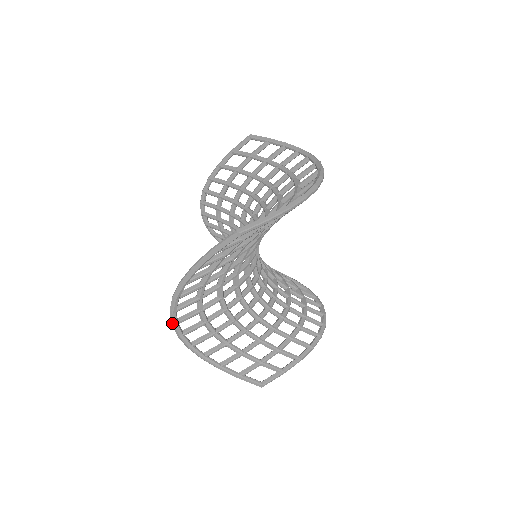
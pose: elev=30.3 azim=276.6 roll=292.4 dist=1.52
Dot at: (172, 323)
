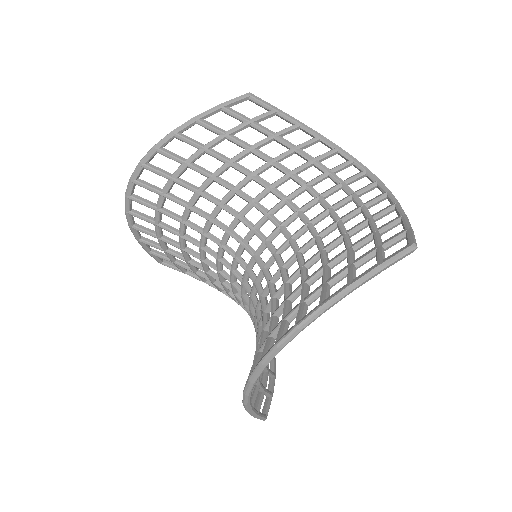
Dot at: (264, 365)
